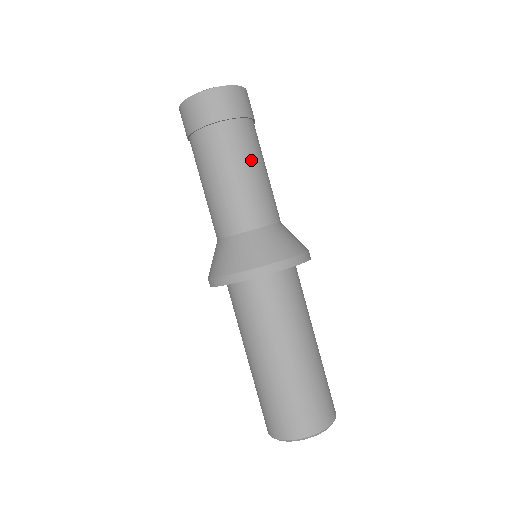
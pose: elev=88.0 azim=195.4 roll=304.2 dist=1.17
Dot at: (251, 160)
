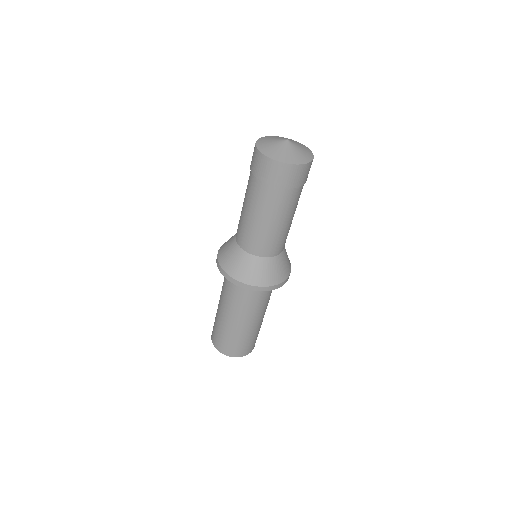
Dot at: occluded
